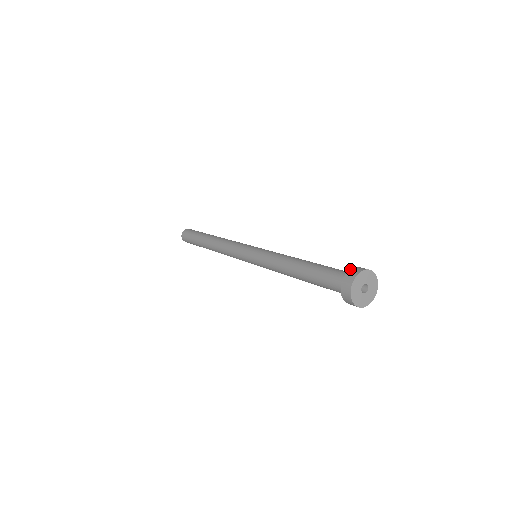
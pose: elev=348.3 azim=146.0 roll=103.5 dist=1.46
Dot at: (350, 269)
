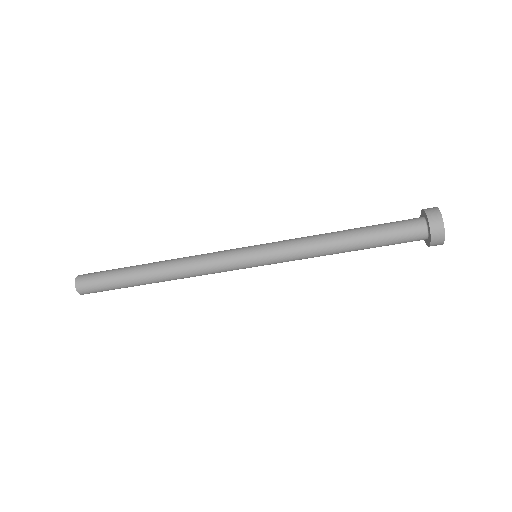
Dot at: (421, 215)
